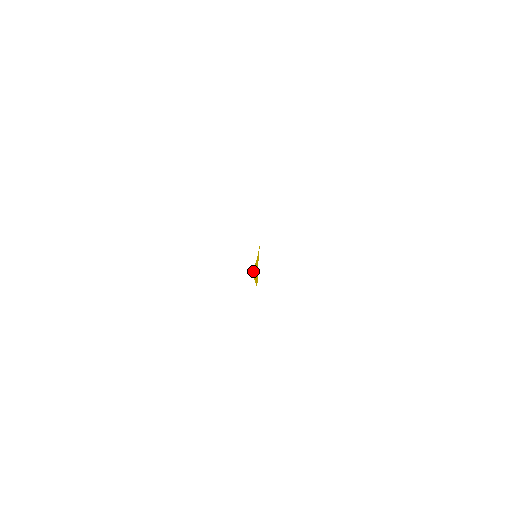
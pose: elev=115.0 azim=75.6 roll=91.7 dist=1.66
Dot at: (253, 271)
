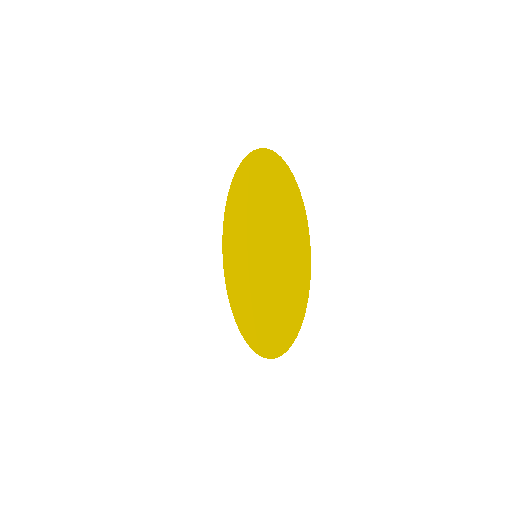
Dot at: (253, 274)
